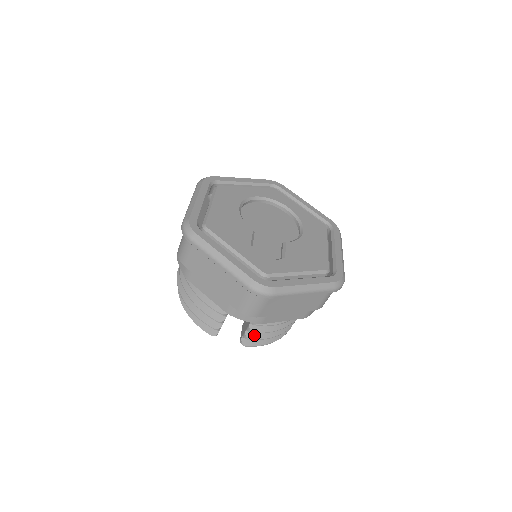
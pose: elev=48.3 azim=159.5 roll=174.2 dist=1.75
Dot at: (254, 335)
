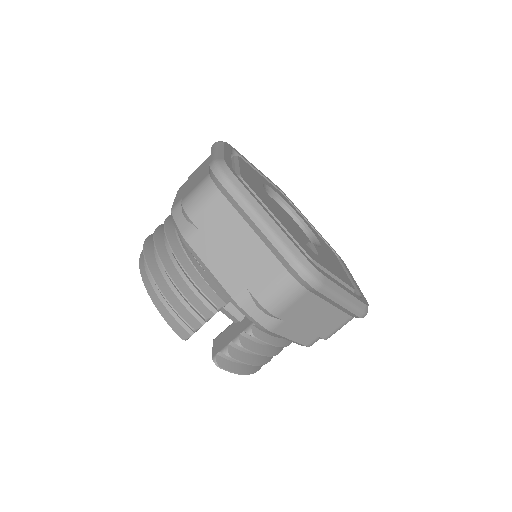
Dot at: (237, 353)
